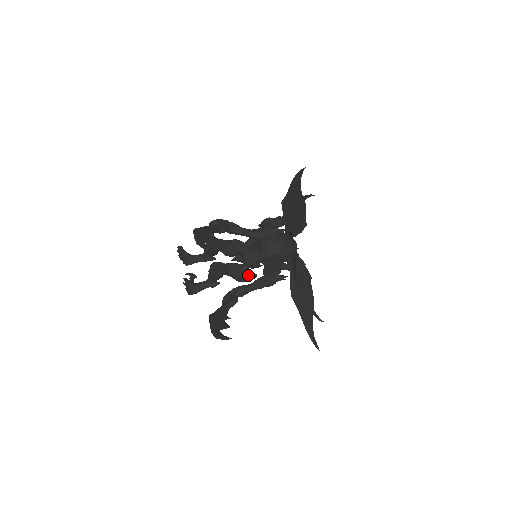
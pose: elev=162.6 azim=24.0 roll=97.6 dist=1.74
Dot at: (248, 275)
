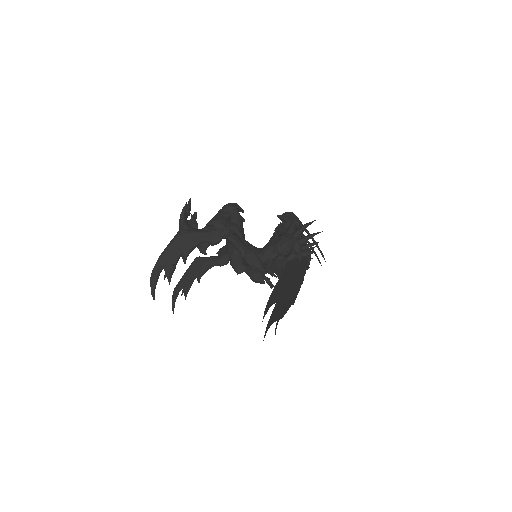
Dot at: occluded
